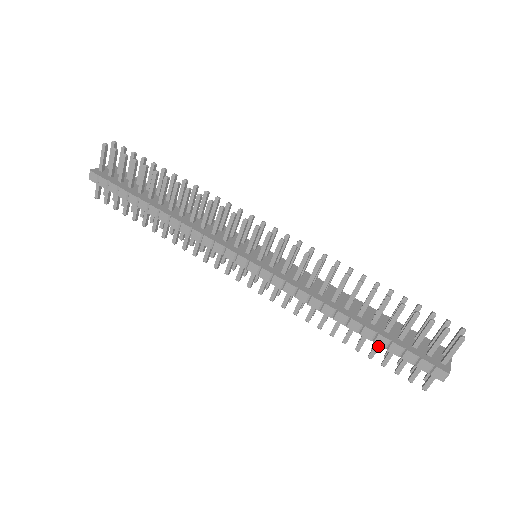
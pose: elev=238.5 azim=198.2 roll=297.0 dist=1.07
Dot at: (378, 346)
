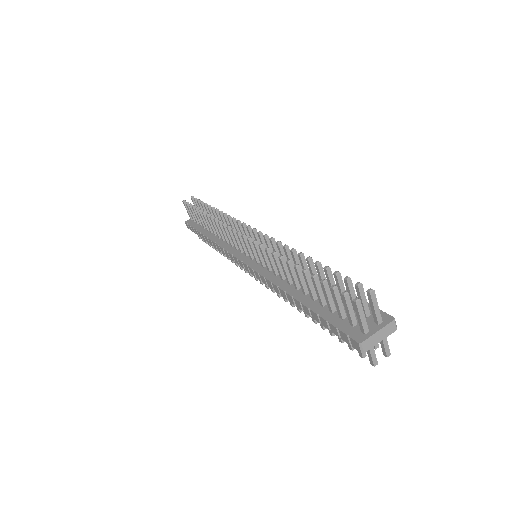
Dot at: occluded
